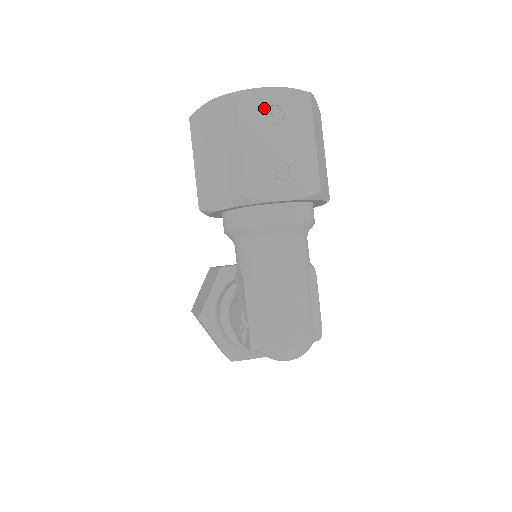
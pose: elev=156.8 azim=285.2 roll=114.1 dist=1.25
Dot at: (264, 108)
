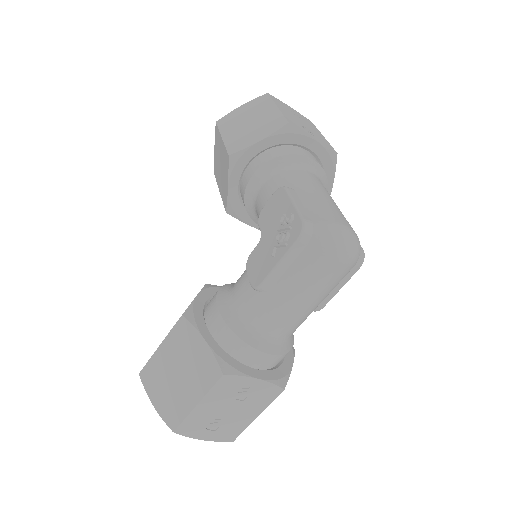
Dot at: (287, 107)
